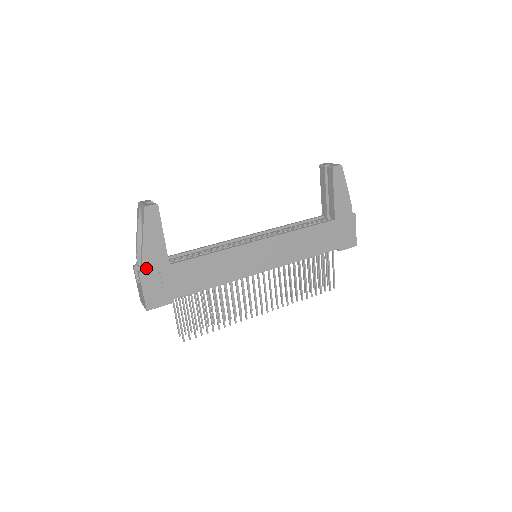
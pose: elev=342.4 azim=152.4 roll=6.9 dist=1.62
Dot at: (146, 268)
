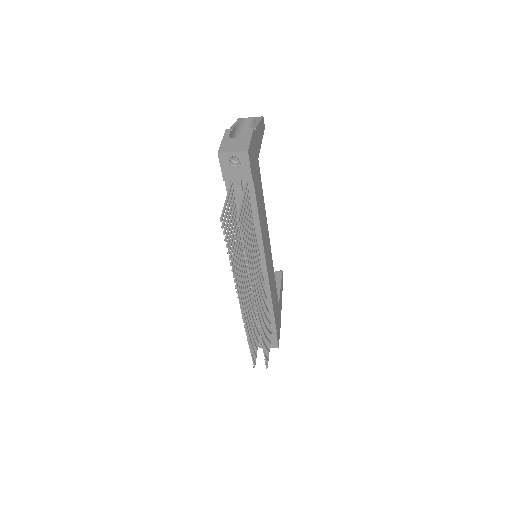
Dot at: (255, 134)
